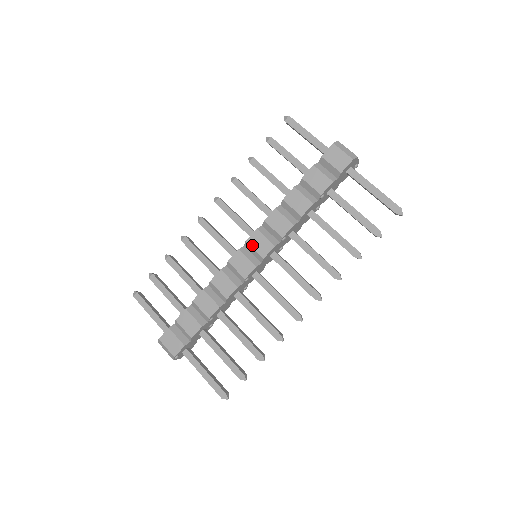
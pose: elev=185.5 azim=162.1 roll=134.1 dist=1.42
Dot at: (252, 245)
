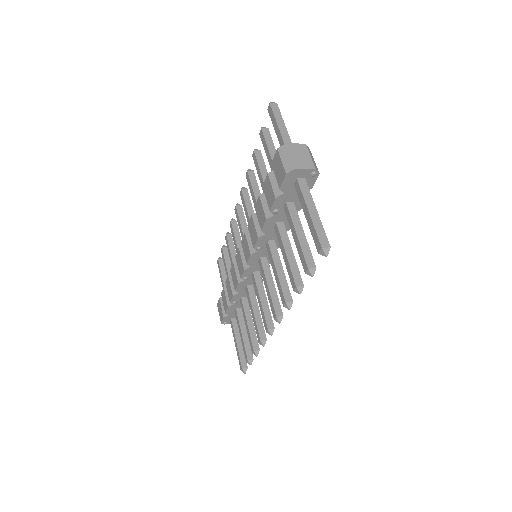
Dot at: (243, 247)
